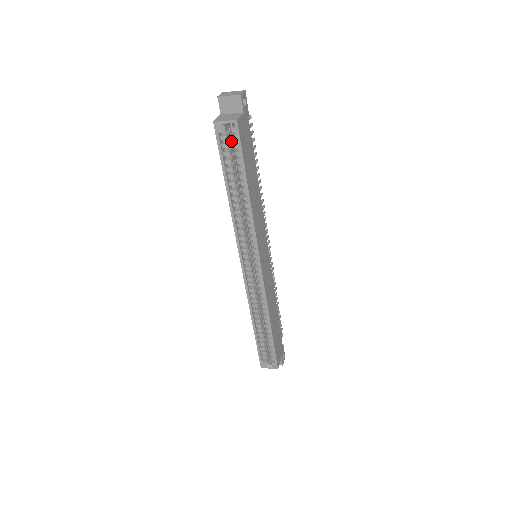
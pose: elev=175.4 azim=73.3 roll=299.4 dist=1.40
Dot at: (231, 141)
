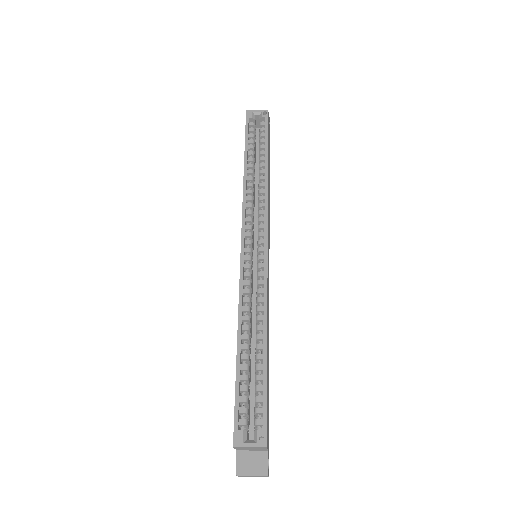
Dot at: (255, 137)
